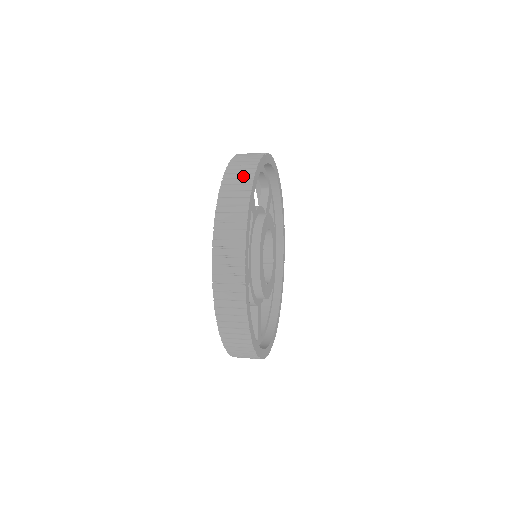
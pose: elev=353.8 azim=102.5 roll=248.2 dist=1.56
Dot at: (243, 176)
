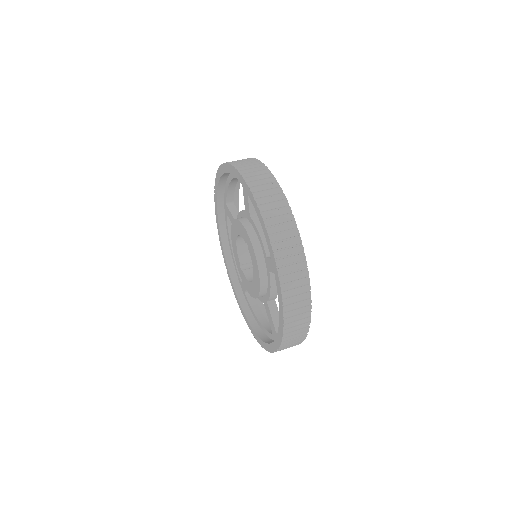
Dot at: (257, 169)
